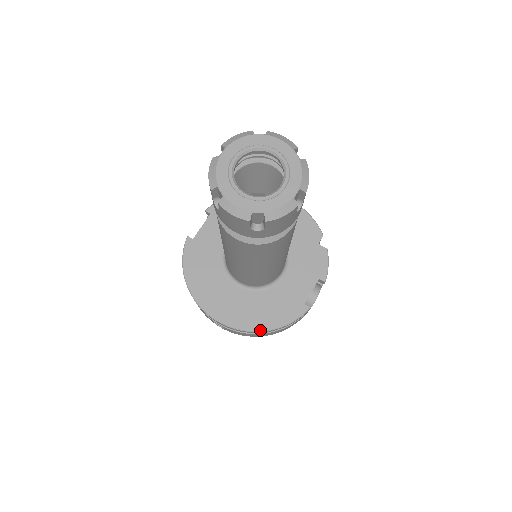
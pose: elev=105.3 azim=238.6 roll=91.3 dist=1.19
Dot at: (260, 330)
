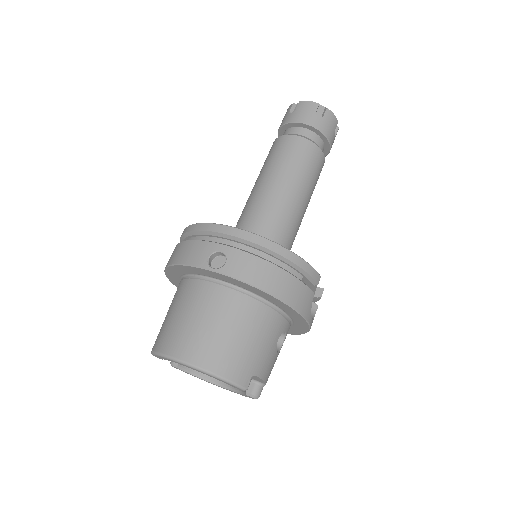
Dot at: (281, 245)
